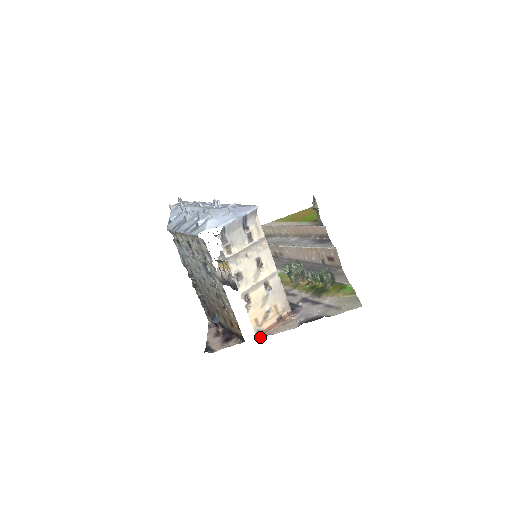
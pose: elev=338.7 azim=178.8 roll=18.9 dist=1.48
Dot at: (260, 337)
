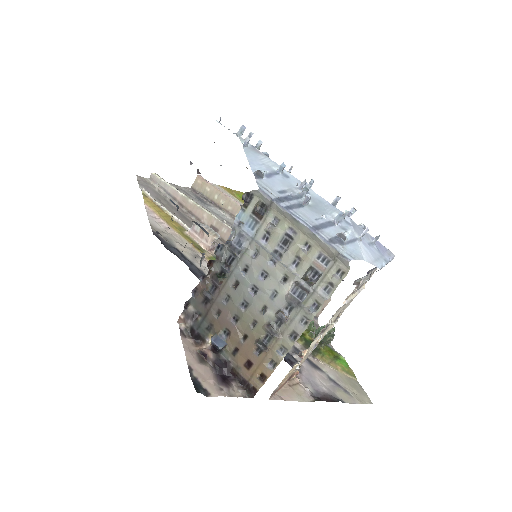
Dot at: (271, 398)
